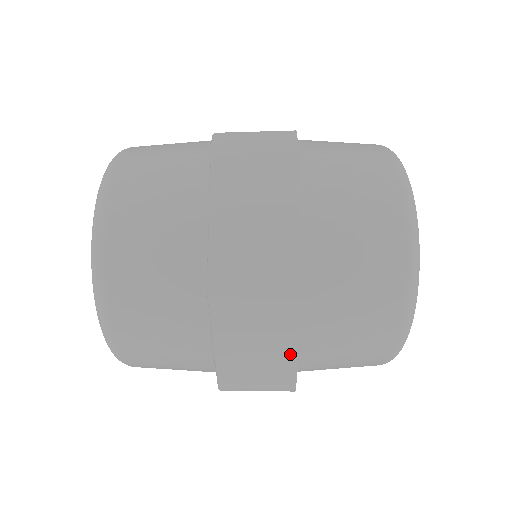
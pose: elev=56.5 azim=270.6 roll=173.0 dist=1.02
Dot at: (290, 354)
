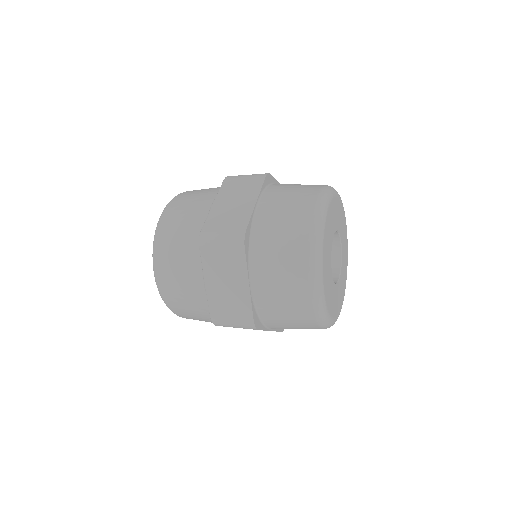
Dot at: occluded
